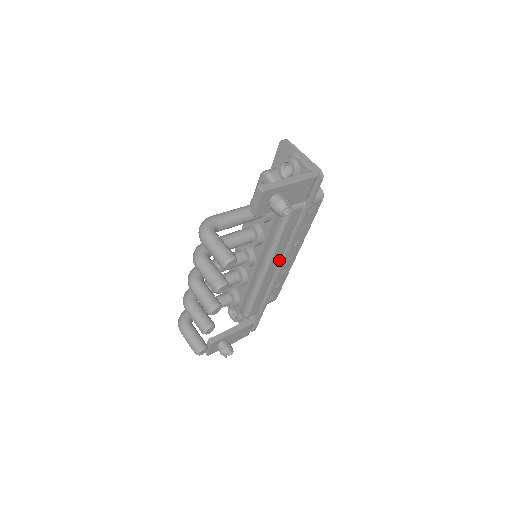
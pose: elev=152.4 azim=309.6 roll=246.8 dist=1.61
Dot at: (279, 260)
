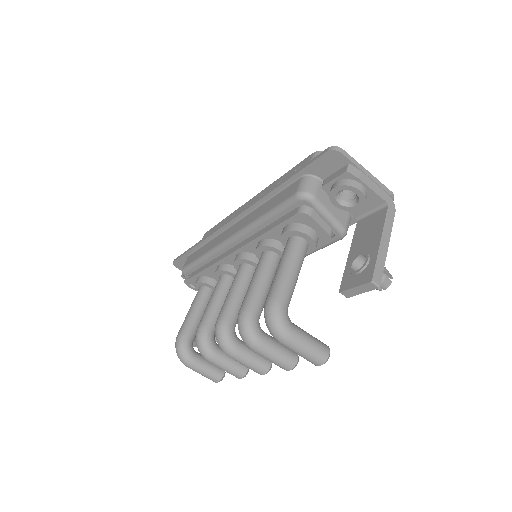
Dot at: occluded
